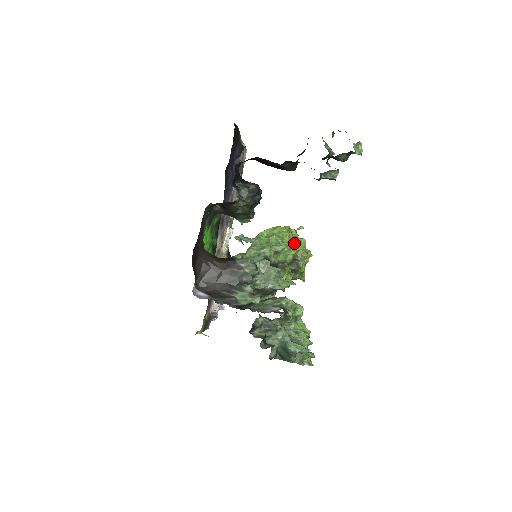
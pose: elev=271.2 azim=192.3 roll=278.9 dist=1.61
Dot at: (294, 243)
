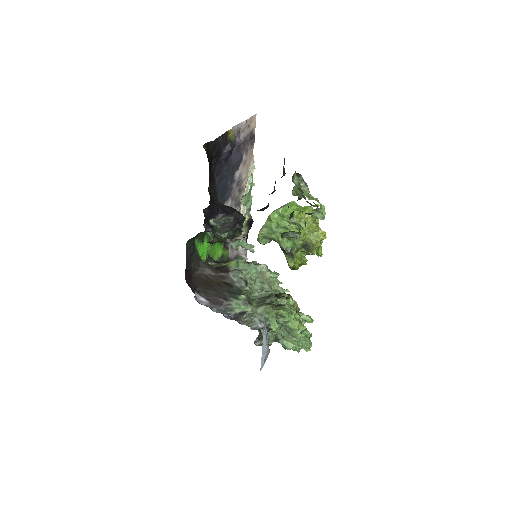
Dot at: (305, 228)
